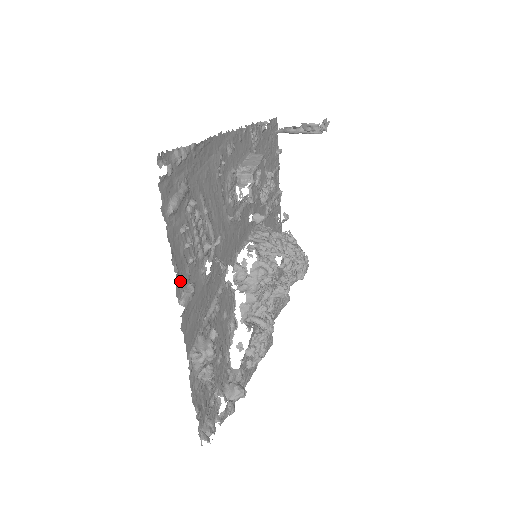
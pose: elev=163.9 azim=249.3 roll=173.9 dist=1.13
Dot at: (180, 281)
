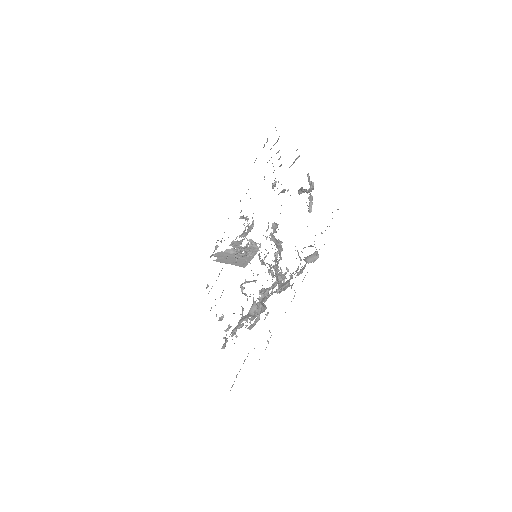
Dot at: occluded
